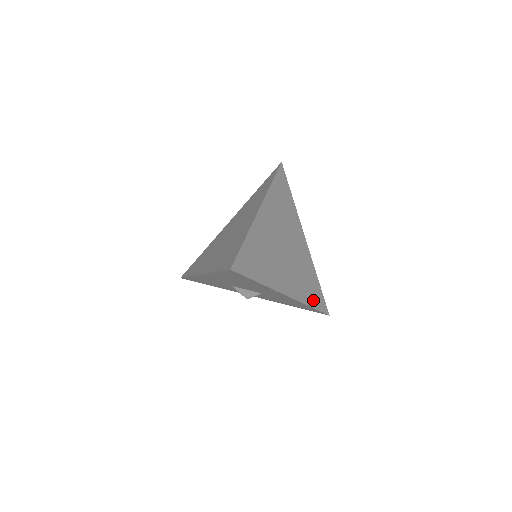
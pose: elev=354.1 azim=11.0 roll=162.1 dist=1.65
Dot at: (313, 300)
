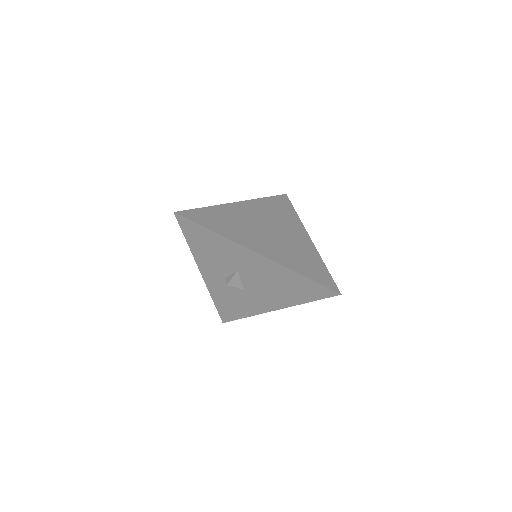
Dot at: occluded
